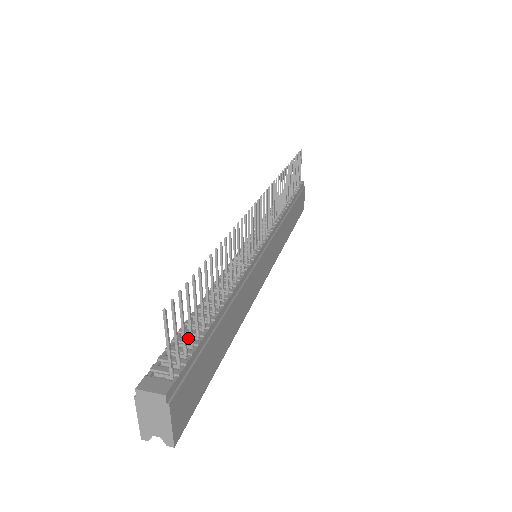
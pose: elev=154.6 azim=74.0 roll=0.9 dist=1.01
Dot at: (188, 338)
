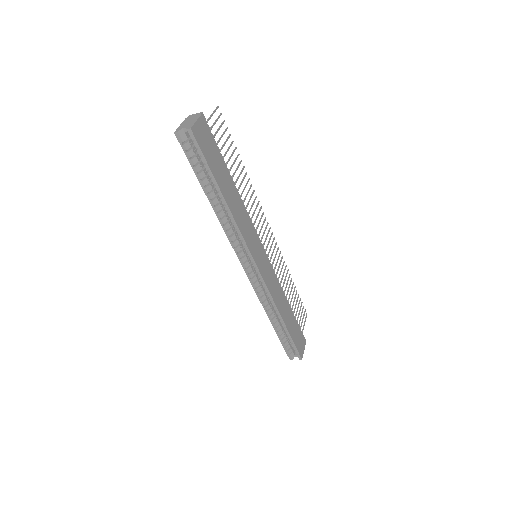
Dot at: occluded
